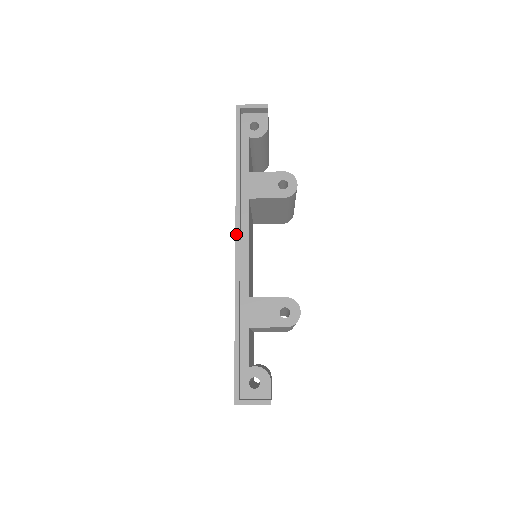
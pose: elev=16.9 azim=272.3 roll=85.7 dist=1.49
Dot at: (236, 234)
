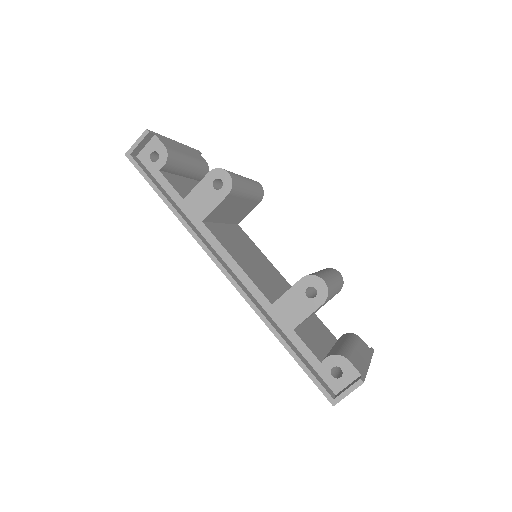
Dot at: (215, 263)
